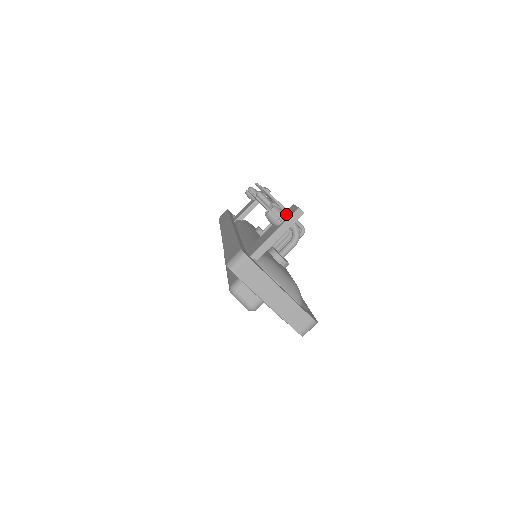
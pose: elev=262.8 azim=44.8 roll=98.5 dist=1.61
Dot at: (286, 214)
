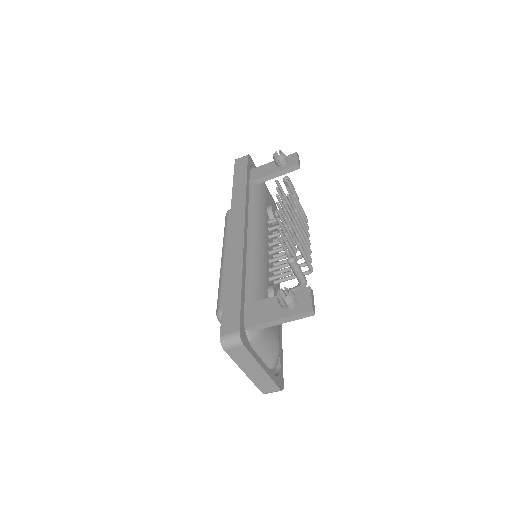
Dot at: (298, 298)
